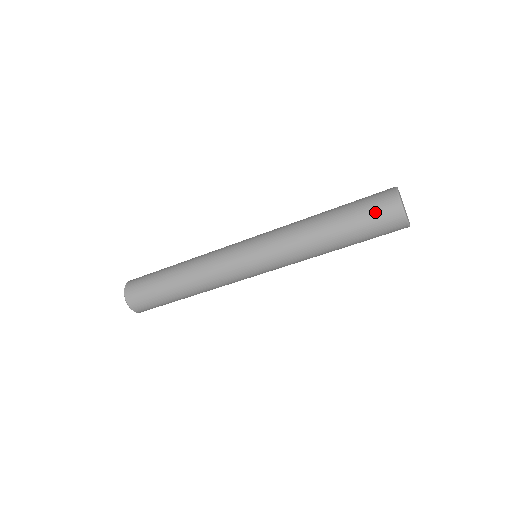
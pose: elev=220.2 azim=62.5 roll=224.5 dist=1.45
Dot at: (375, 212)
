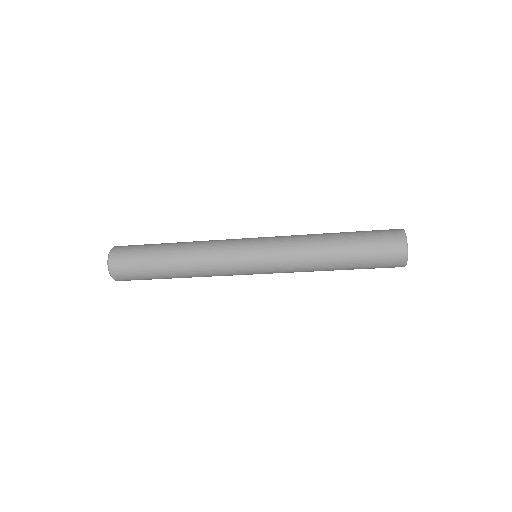
Dot at: (383, 258)
